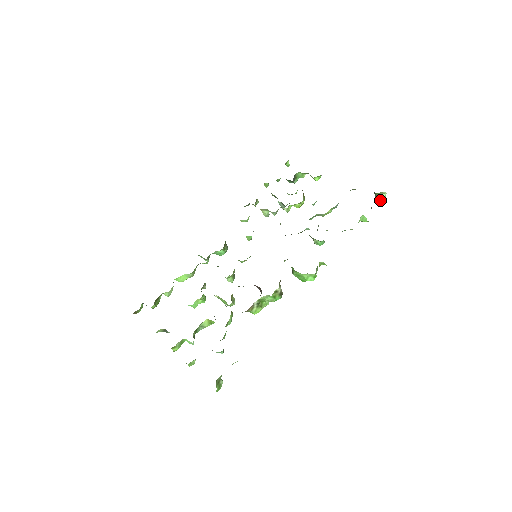
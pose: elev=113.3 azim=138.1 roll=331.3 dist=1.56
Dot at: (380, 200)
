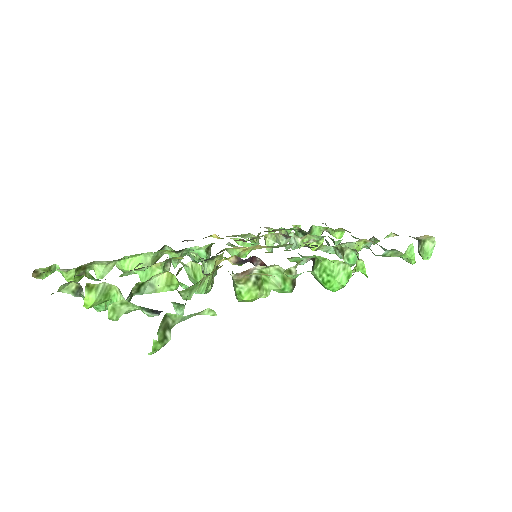
Dot at: (425, 252)
